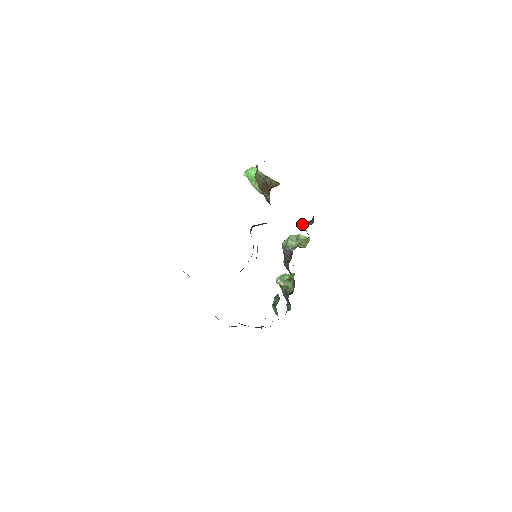
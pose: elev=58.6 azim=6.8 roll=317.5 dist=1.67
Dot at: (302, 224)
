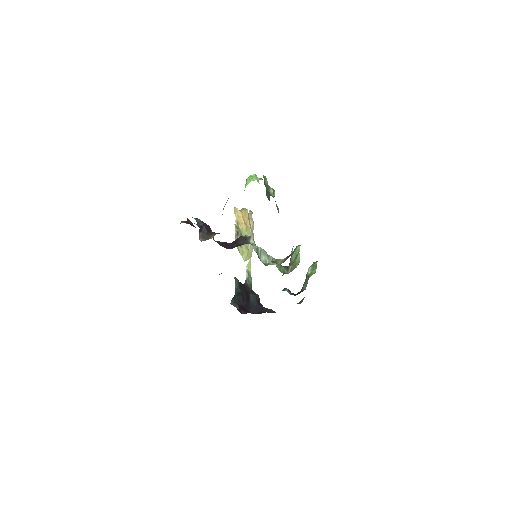
Dot at: (292, 249)
